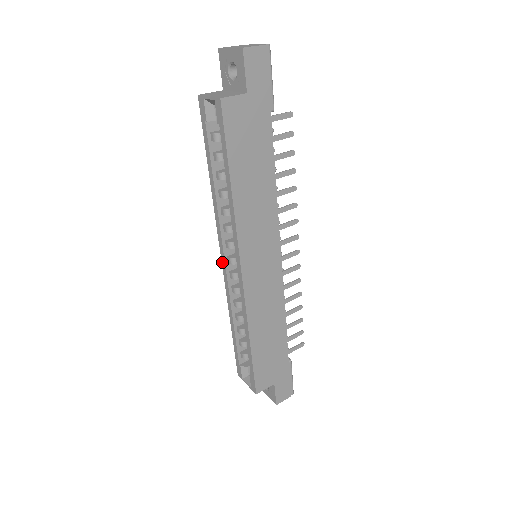
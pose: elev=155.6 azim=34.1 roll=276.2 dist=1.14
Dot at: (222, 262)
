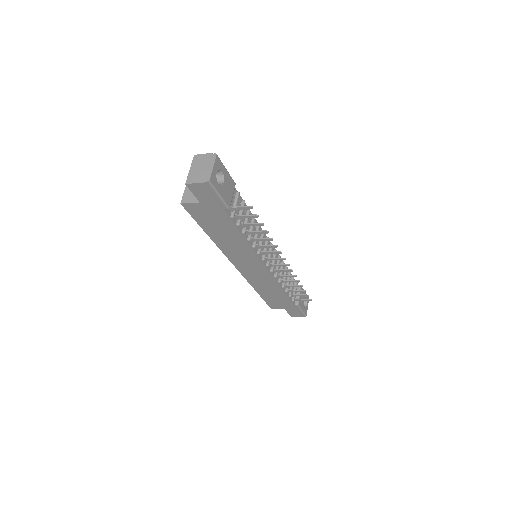
Dot at: occluded
